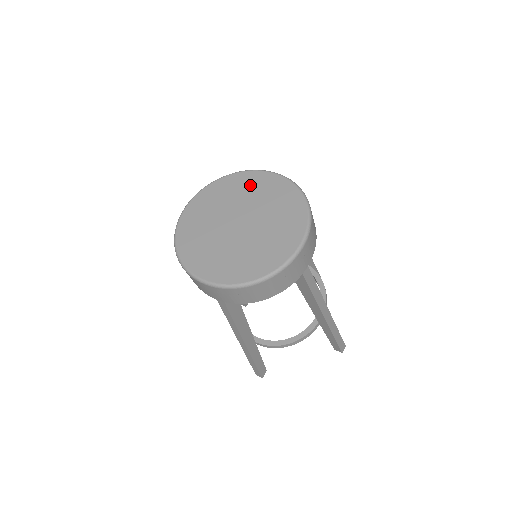
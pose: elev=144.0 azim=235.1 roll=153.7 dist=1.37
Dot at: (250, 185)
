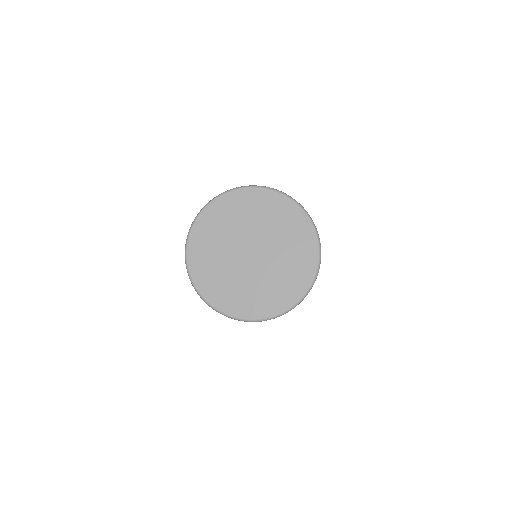
Dot at: (288, 223)
